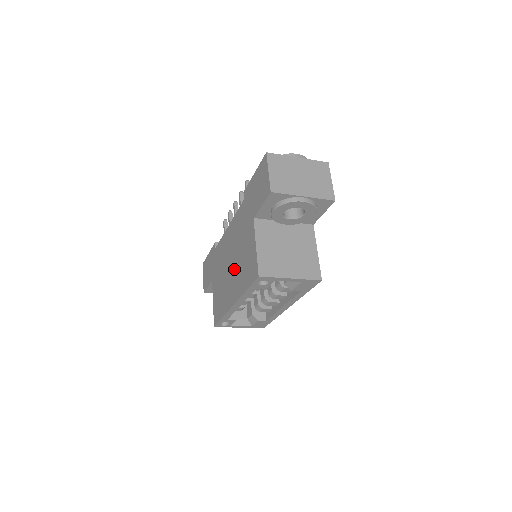
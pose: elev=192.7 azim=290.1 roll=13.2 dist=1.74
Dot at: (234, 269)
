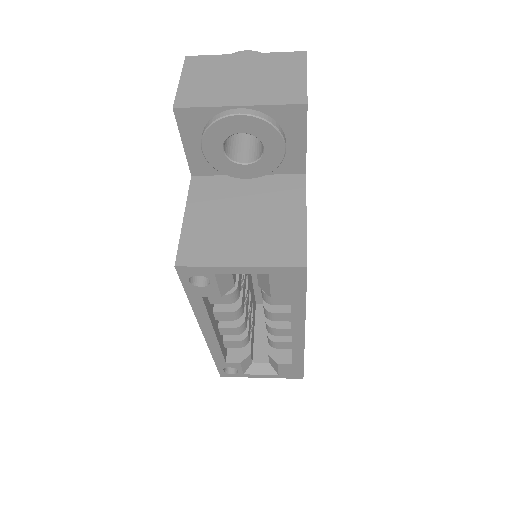
Dot at: occluded
